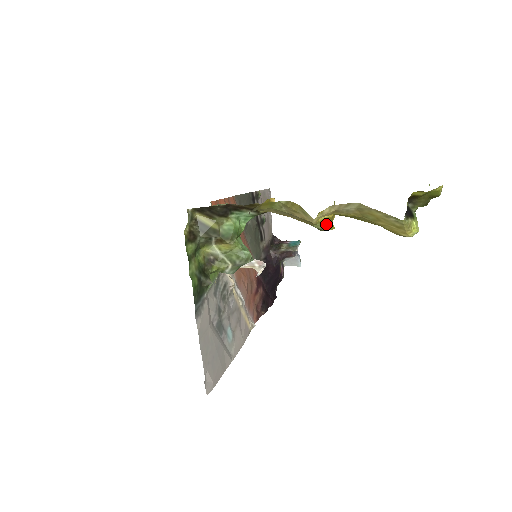
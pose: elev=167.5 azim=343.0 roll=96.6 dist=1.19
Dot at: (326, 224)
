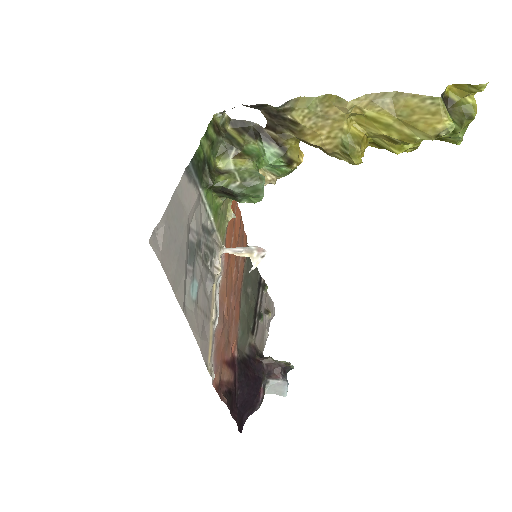
Dot at: (356, 141)
